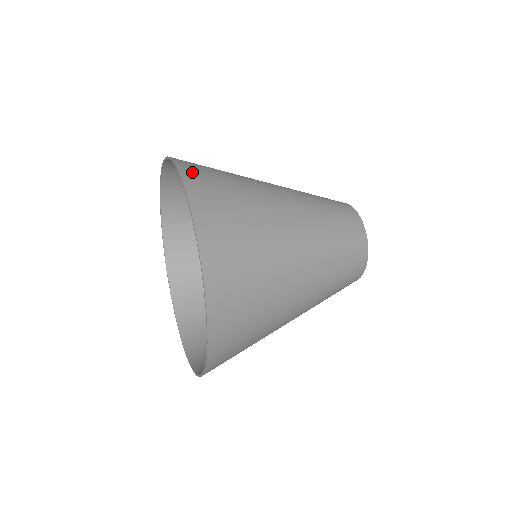
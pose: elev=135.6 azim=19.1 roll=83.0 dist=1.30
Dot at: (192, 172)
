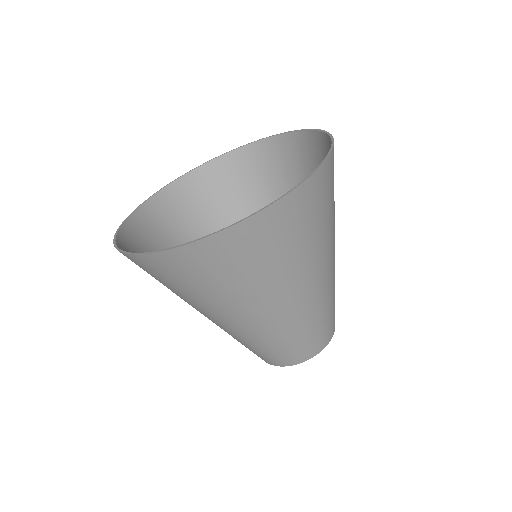
Dot at: (315, 188)
